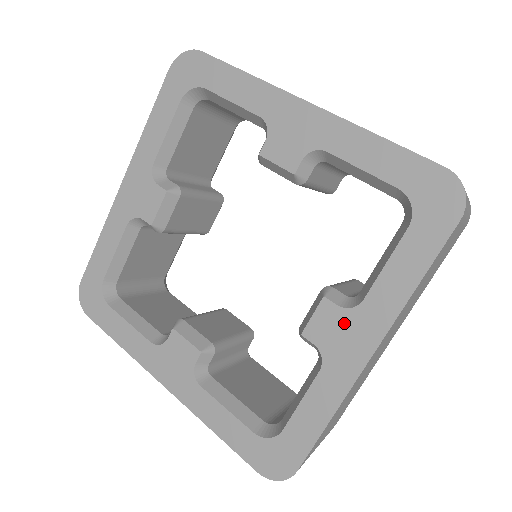
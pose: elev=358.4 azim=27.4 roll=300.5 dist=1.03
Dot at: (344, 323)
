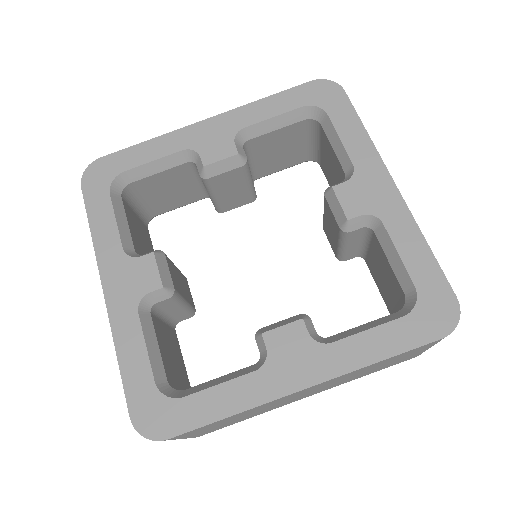
Dot at: (303, 349)
